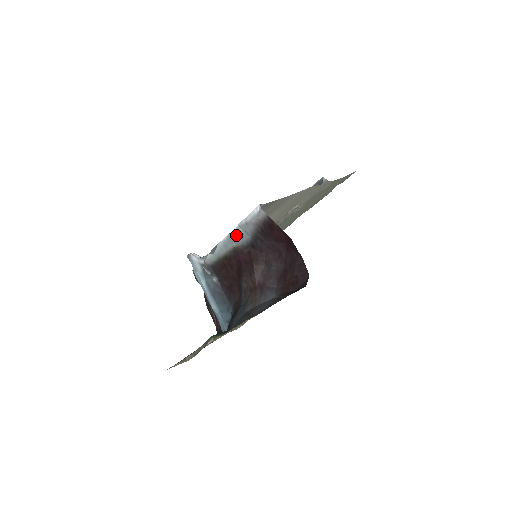
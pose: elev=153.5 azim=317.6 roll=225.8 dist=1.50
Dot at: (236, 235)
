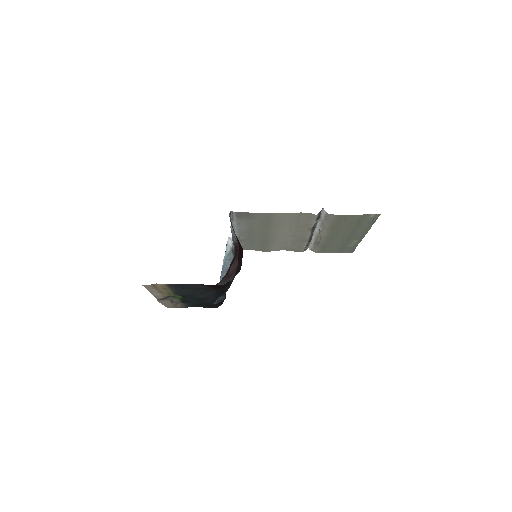
Dot at: (232, 231)
